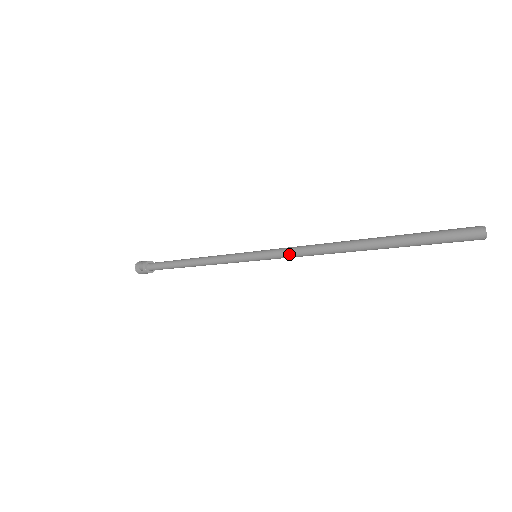
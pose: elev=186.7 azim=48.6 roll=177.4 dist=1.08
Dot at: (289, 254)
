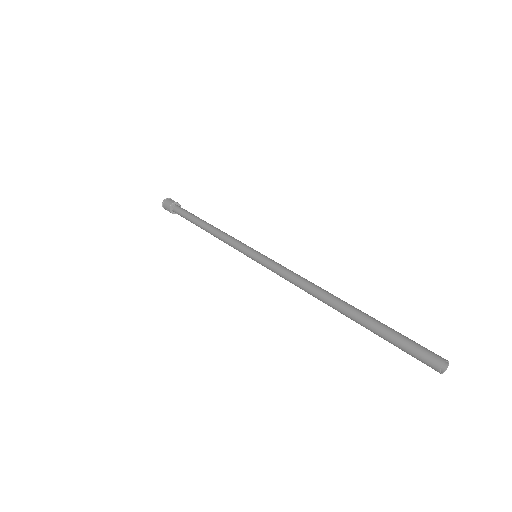
Dot at: occluded
